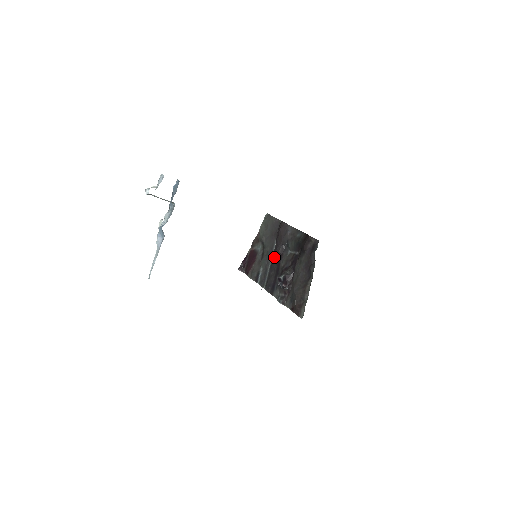
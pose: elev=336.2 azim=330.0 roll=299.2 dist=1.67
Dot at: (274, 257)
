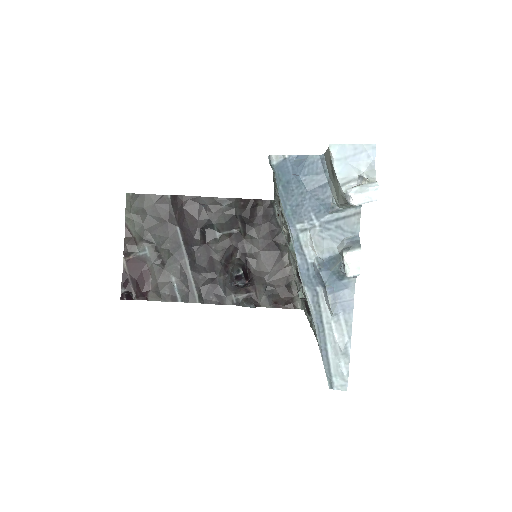
Dot at: (193, 252)
